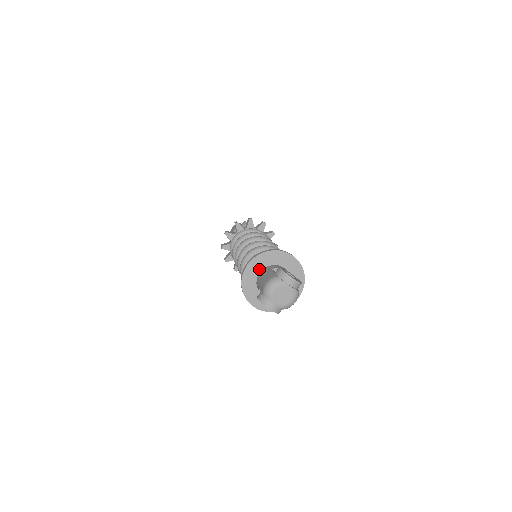
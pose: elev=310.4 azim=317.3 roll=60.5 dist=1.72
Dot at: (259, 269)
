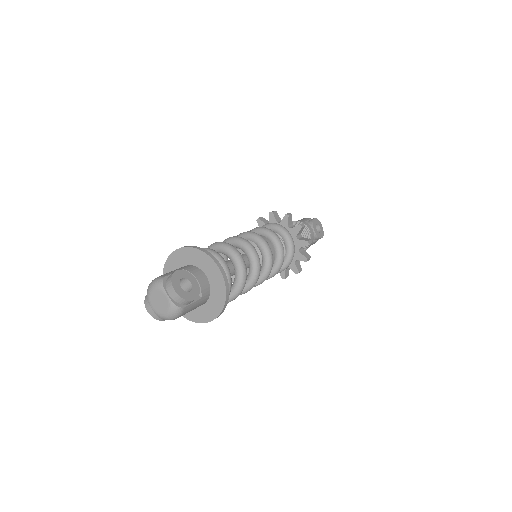
Dot at: (182, 263)
